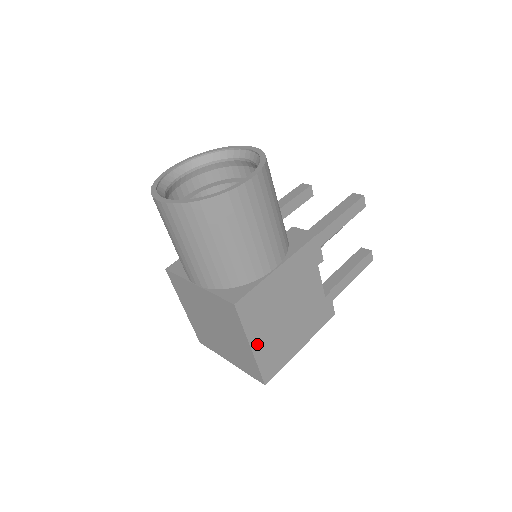
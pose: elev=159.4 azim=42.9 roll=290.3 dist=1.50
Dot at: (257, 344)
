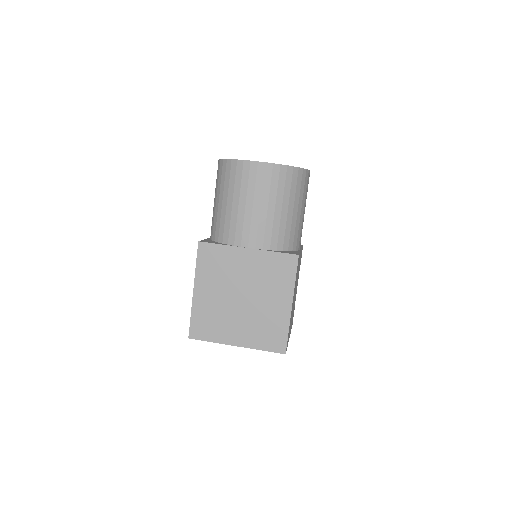
Dot at: occluded
